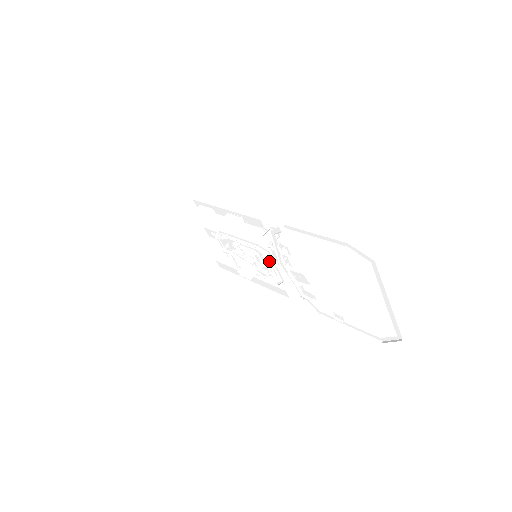
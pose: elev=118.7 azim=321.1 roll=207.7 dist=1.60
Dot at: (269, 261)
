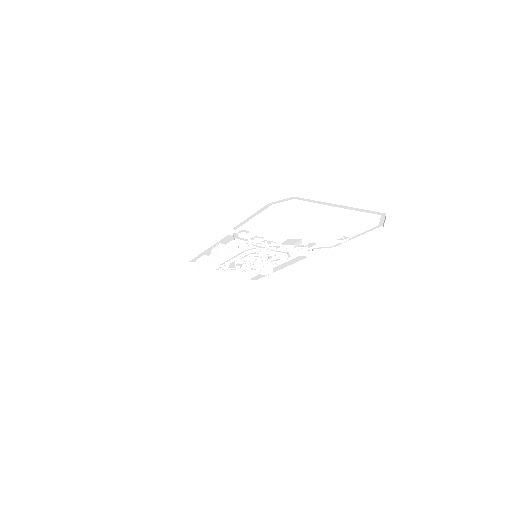
Dot at: (264, 252)
